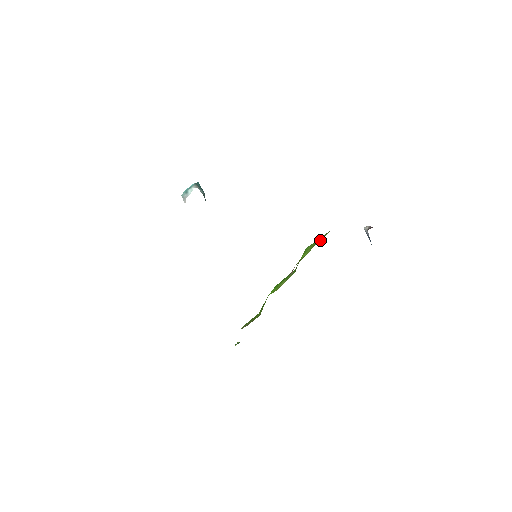
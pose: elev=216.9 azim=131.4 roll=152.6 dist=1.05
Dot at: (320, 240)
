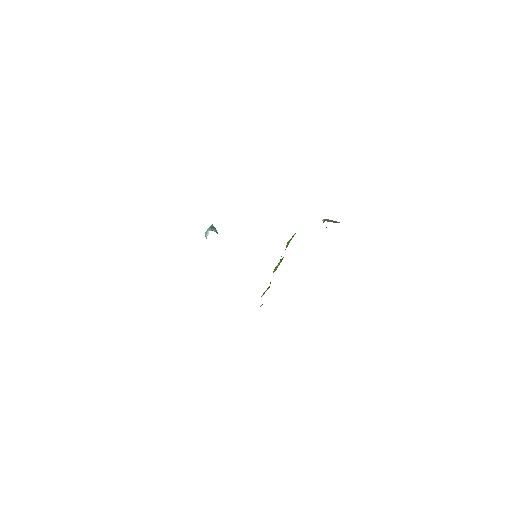
Dot at: occluded
